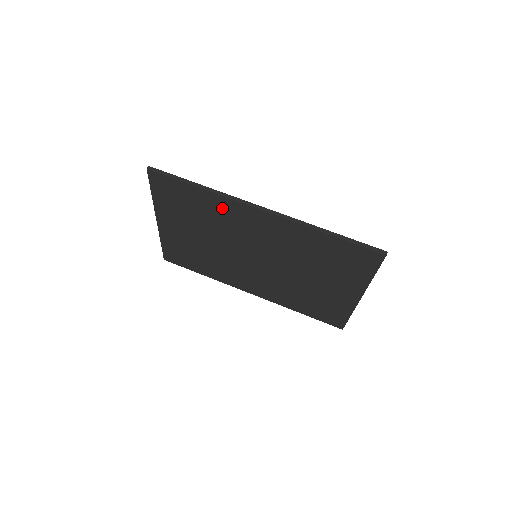
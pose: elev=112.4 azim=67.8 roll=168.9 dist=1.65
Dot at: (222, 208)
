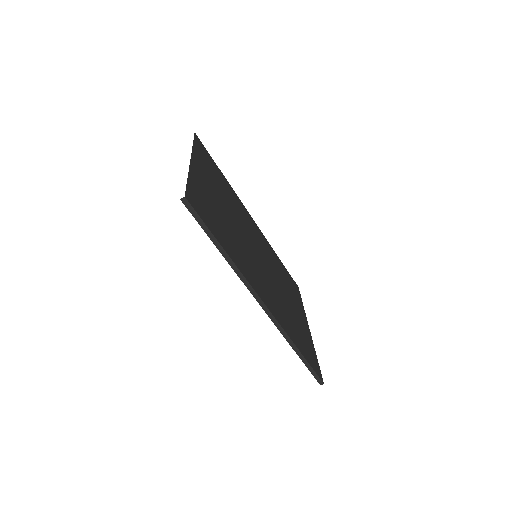
Dot at: occluded
